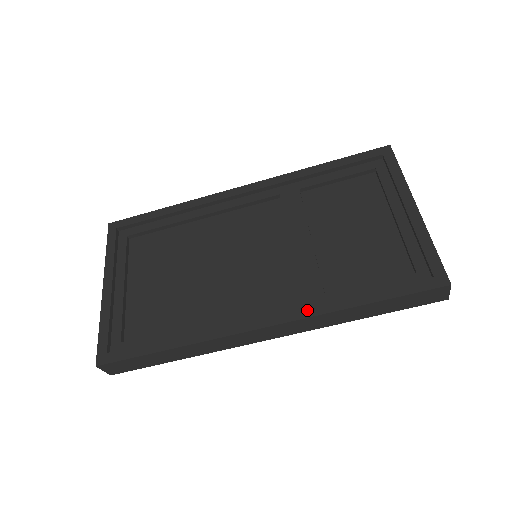
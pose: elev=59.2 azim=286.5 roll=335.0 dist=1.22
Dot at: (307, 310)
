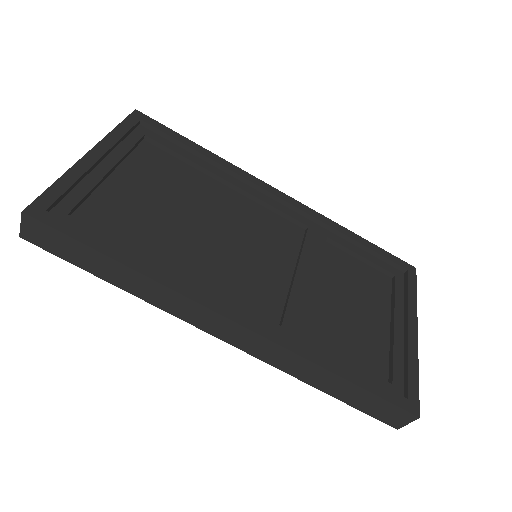
Dot at: (285, 339)
